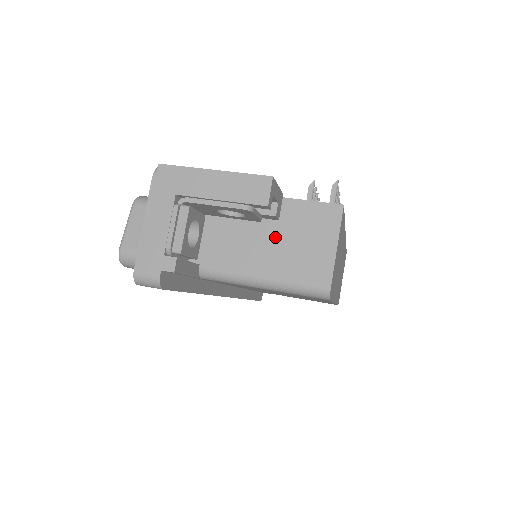
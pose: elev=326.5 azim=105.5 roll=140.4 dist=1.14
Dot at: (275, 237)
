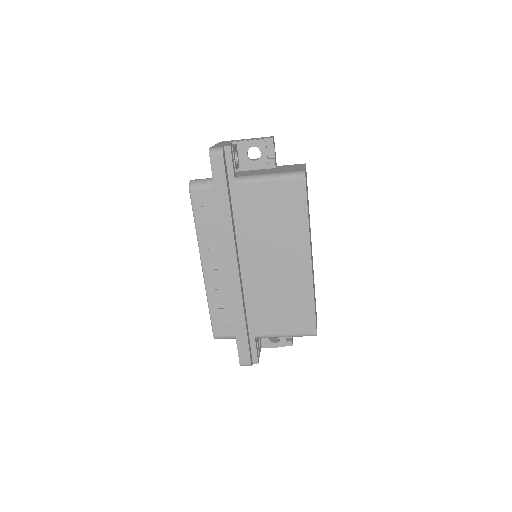
Dot at: occluded
